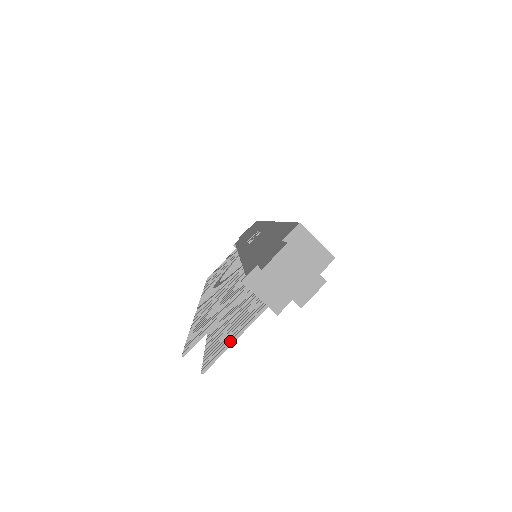
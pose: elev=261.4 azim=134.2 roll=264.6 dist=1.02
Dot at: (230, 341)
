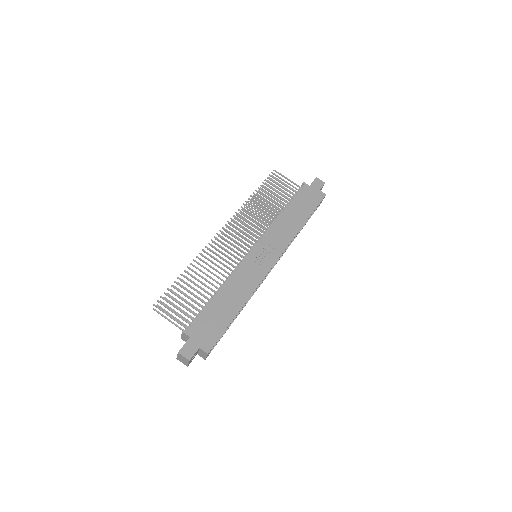
Dot at: (167, 319)
